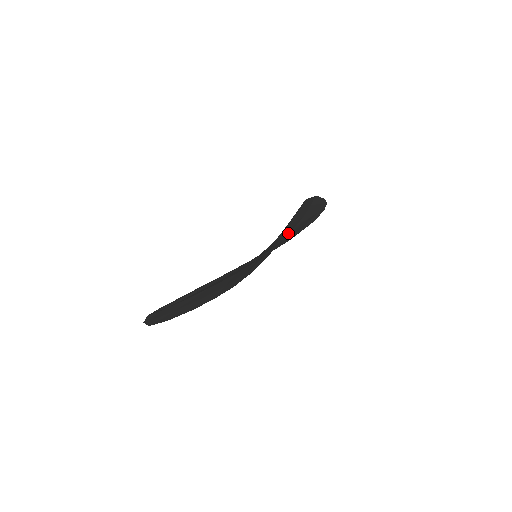
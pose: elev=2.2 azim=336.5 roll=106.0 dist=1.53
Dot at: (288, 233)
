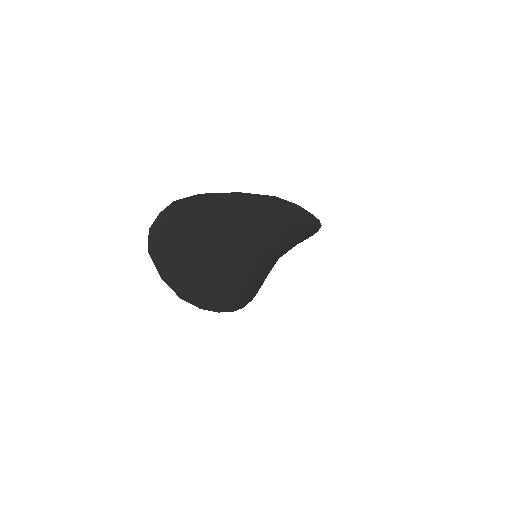
Dot at: occluded
